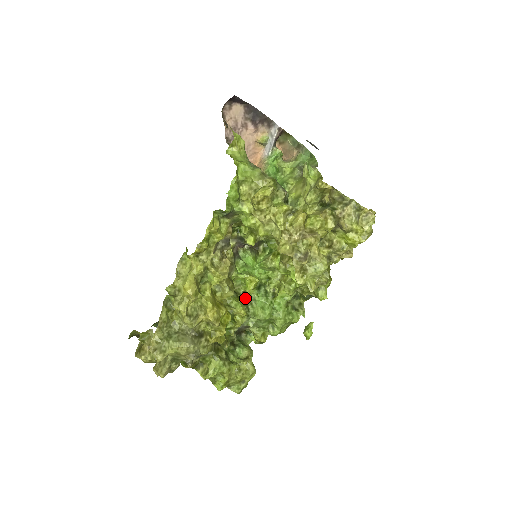
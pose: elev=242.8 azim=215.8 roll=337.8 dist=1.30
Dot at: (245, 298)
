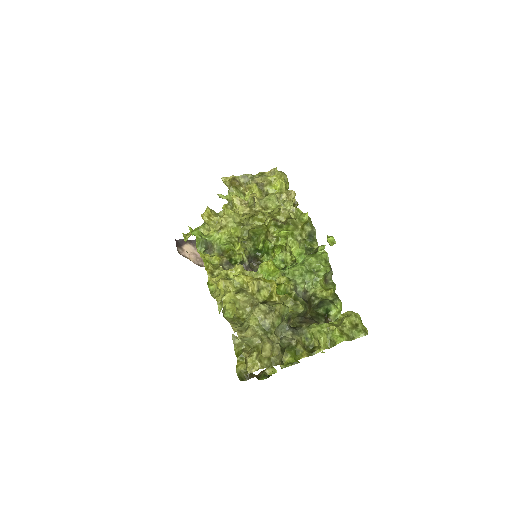
Dot at: occluded
